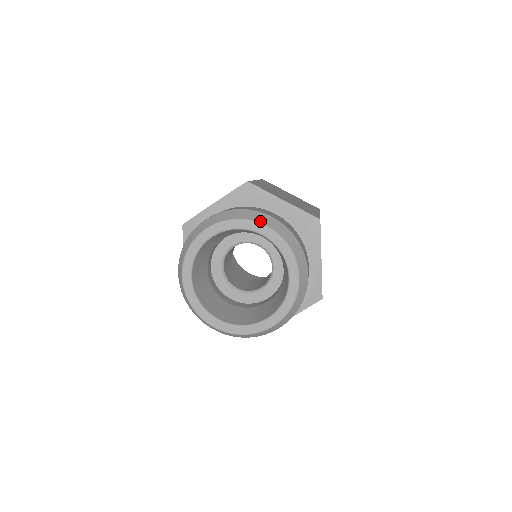
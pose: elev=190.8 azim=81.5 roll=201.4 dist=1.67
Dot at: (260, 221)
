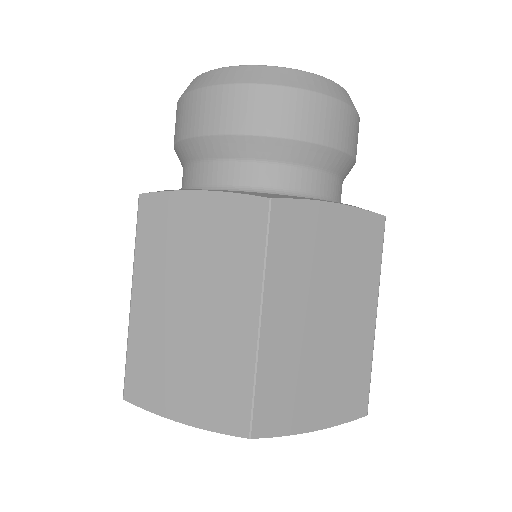
Dot at: occluded
